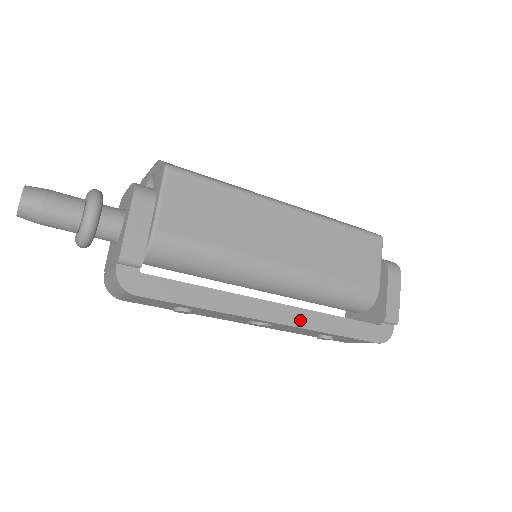
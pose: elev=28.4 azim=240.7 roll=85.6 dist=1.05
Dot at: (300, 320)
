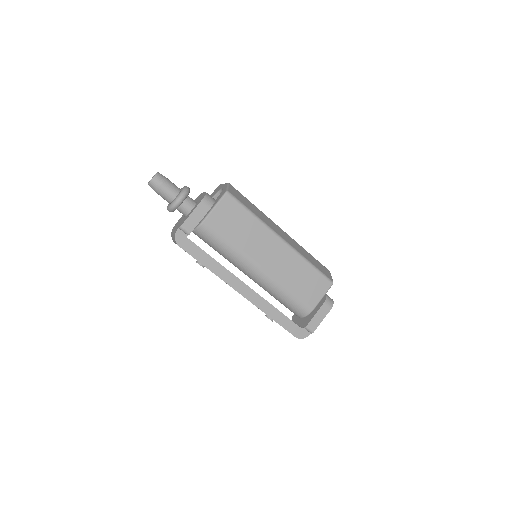
Dot at: (256, 301)
